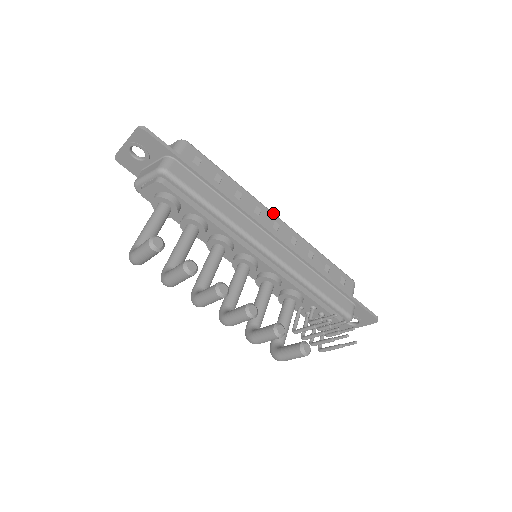
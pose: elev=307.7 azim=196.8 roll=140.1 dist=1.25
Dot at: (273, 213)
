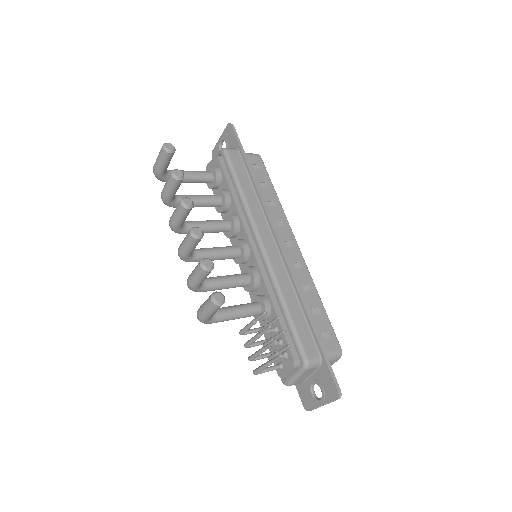
Dot at: (294, 237)
